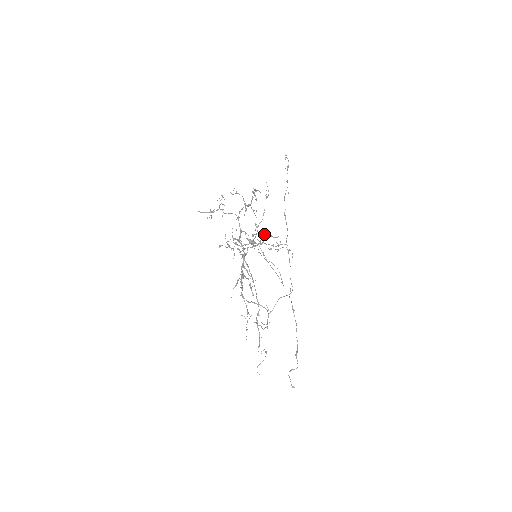
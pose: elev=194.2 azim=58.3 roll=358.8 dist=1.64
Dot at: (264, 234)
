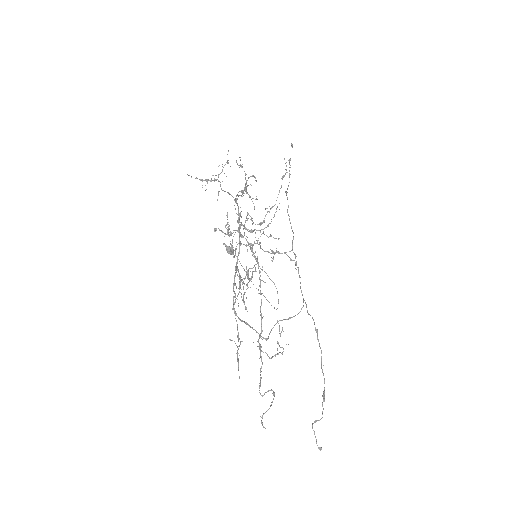
Dot at: (263, 232)
